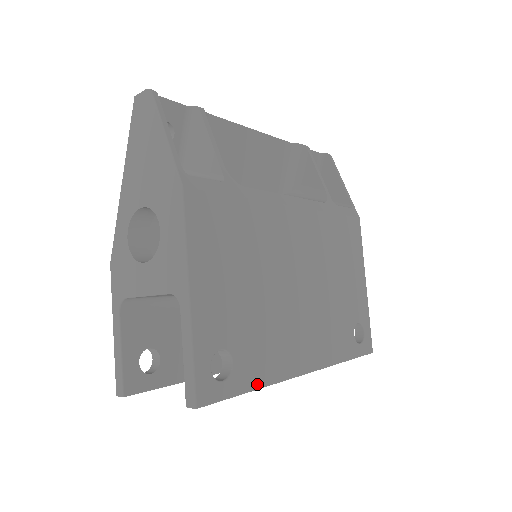
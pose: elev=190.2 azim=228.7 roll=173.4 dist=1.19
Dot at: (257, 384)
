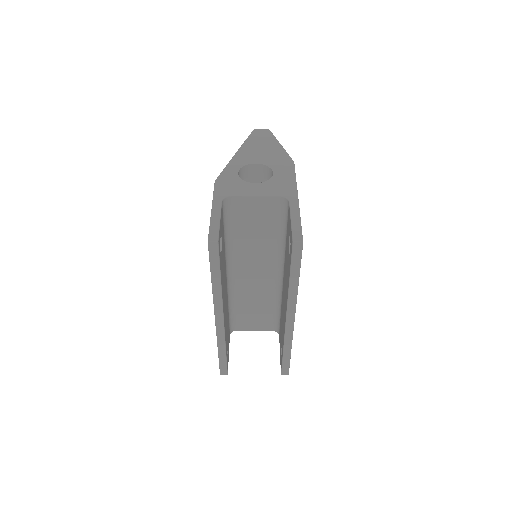
Dot at: (298, 280)
